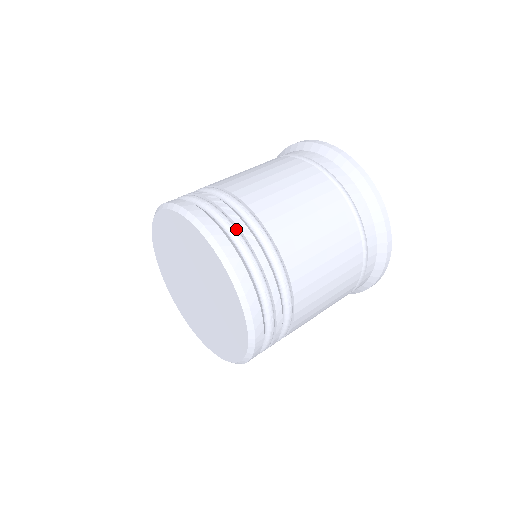
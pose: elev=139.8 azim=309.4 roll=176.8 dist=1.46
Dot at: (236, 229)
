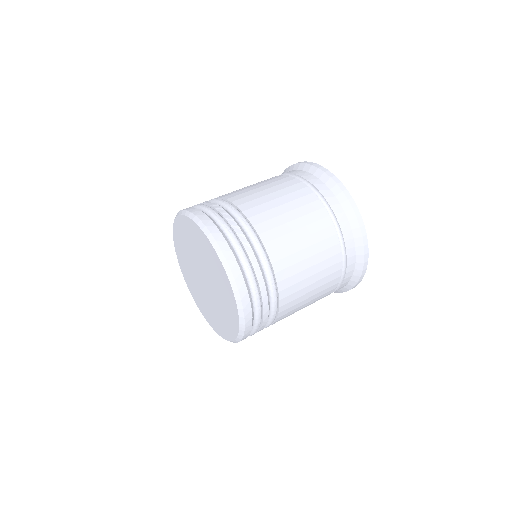
Dot at: (236, 237)
